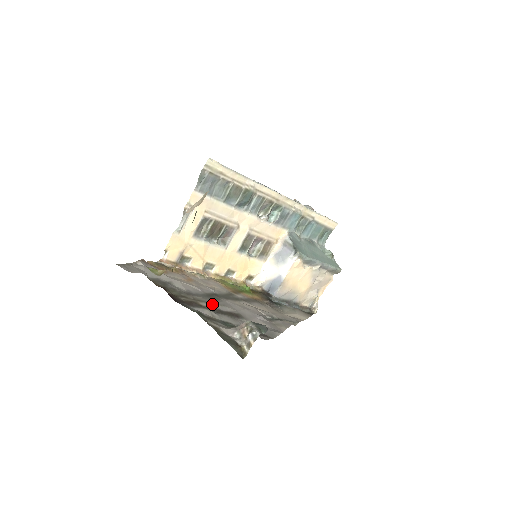
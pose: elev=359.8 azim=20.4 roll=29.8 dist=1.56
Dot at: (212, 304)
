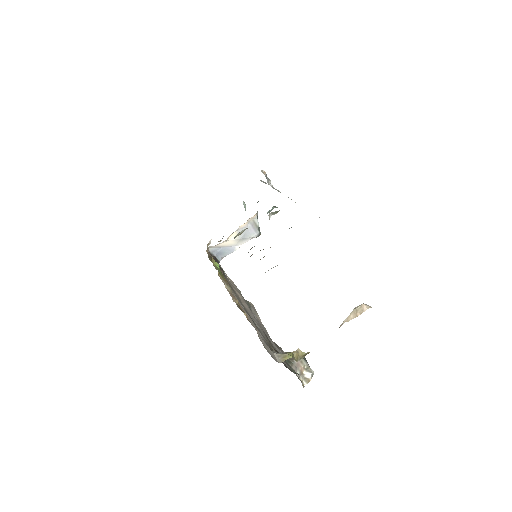
Dot at: occluded
